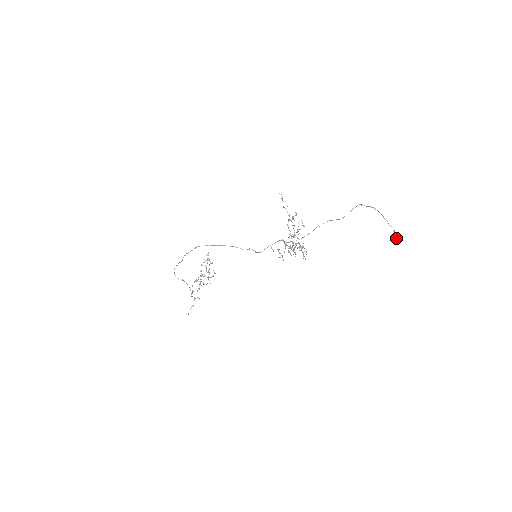
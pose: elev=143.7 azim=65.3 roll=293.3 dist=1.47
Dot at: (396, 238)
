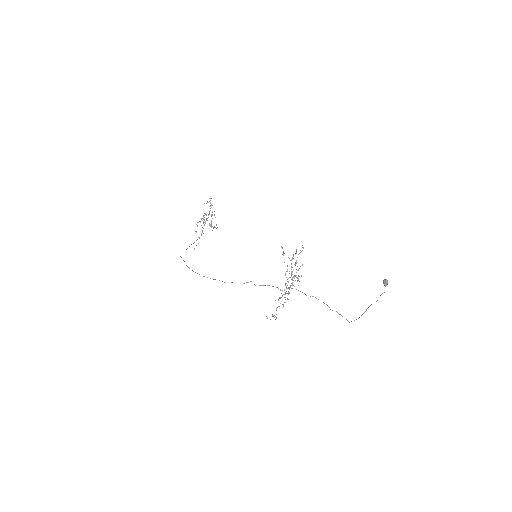
Dot at: (384, 285)
